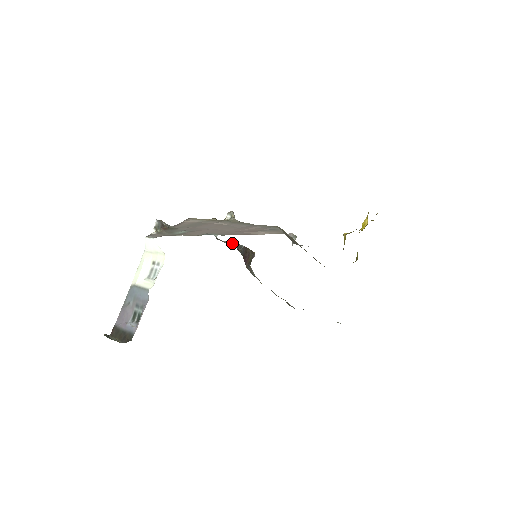
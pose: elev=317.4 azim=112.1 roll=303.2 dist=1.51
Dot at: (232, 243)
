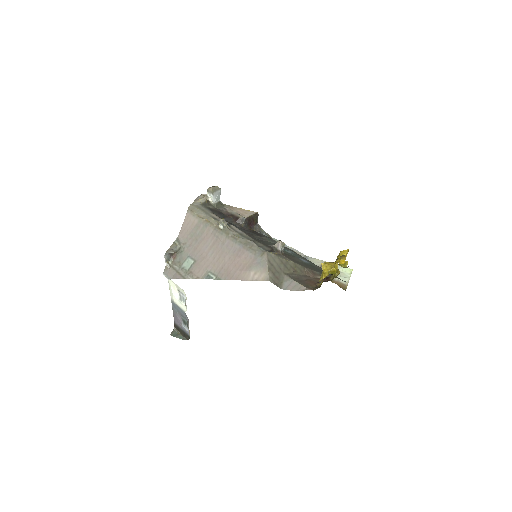
Dot at: (235, 214)
